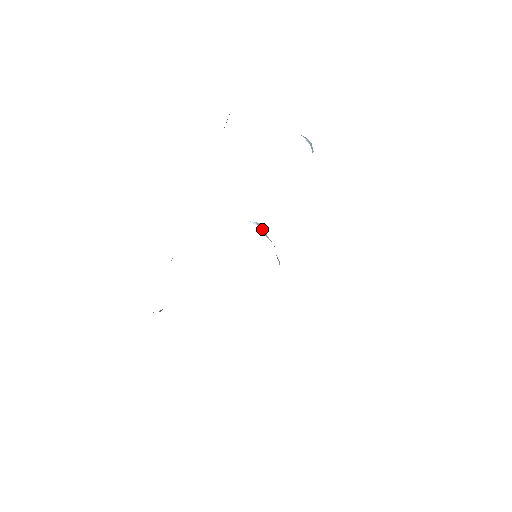
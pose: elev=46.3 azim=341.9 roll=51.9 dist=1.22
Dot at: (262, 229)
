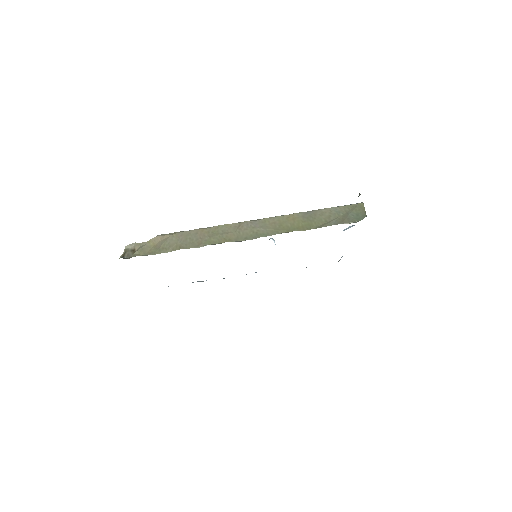
Dot at: occluded
